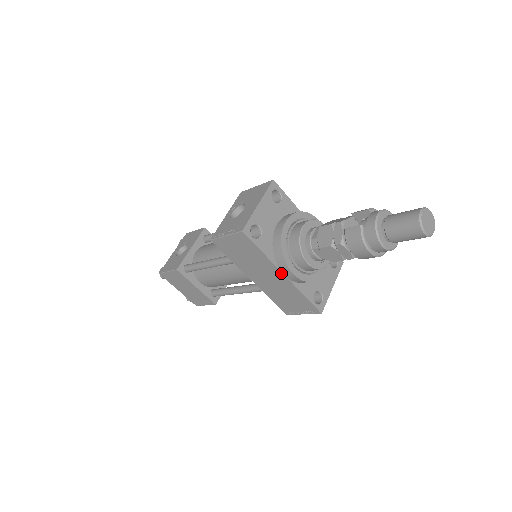
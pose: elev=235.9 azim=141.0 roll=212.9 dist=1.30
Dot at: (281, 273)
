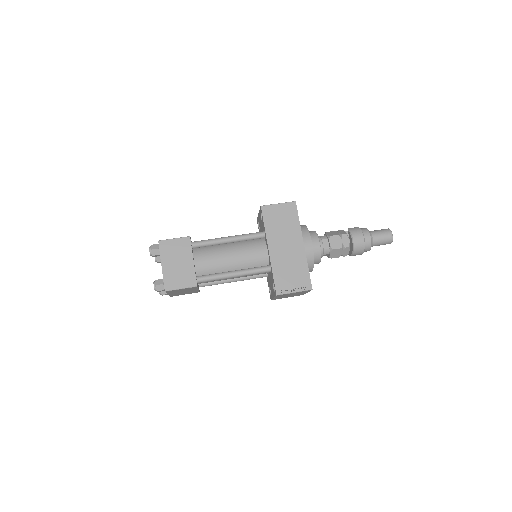
Dot at: (302, 242)
